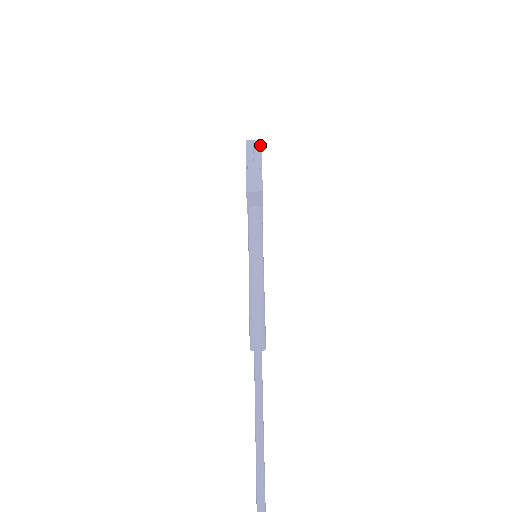
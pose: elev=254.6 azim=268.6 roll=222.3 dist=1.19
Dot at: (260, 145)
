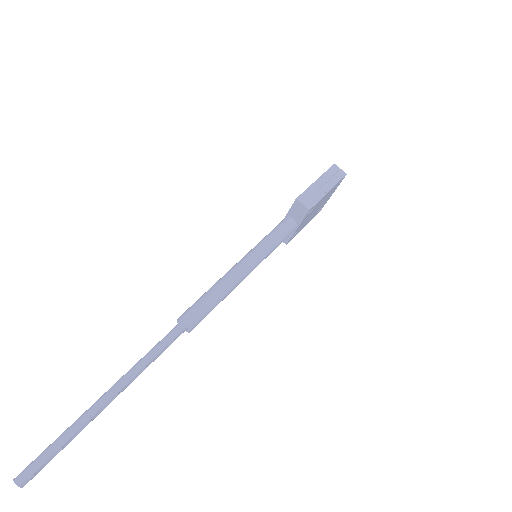
Dot at: (342, 177)
